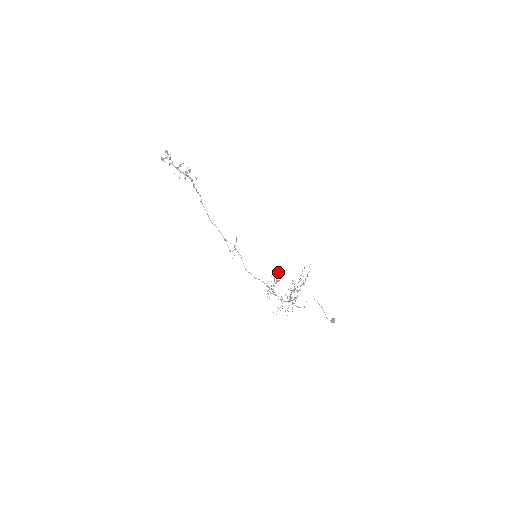
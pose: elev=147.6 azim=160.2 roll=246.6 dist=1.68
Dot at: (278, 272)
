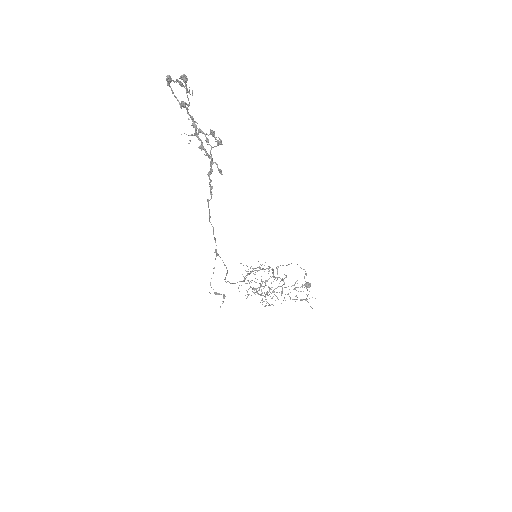
Dot at: (267, 292)
